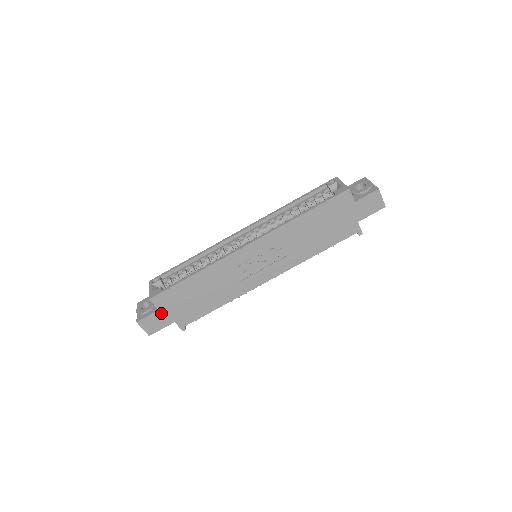
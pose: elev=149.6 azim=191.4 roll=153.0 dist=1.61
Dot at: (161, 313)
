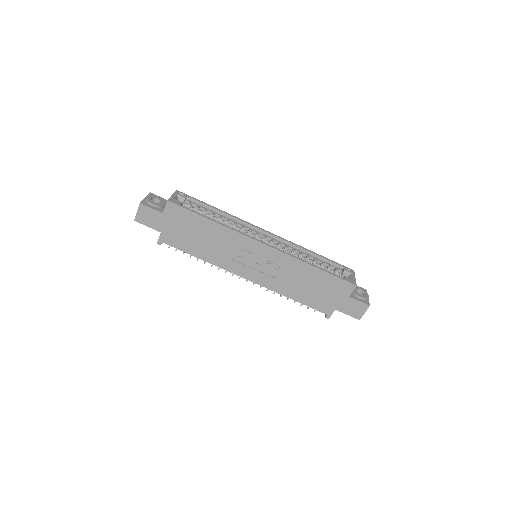
Dot at: (162, 217)
